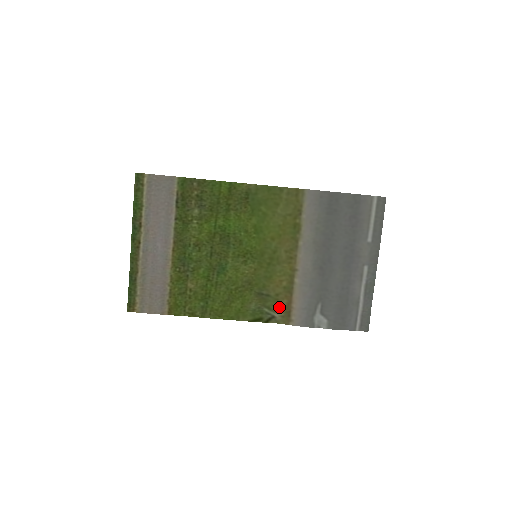
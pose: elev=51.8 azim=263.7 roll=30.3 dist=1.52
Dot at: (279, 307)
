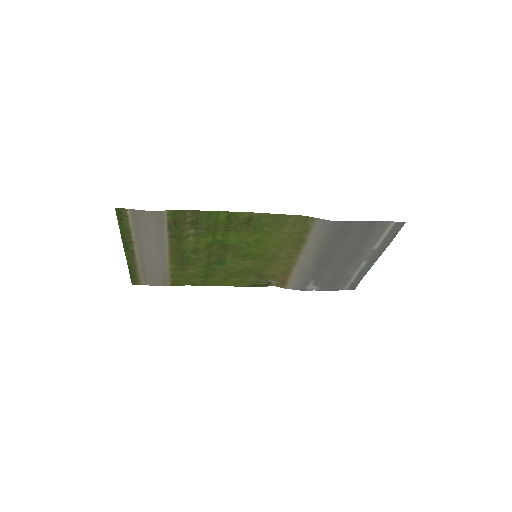
Dot at: (275, 279)
